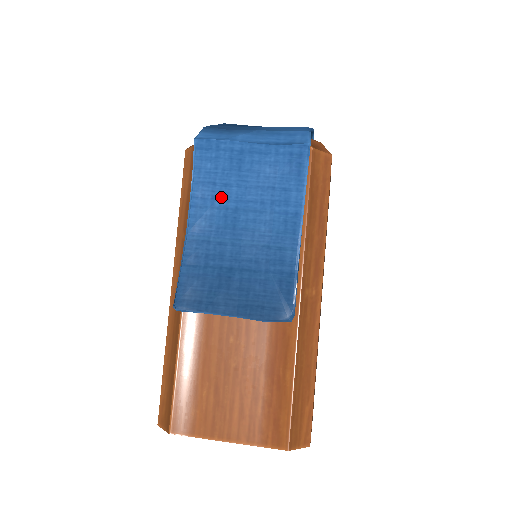
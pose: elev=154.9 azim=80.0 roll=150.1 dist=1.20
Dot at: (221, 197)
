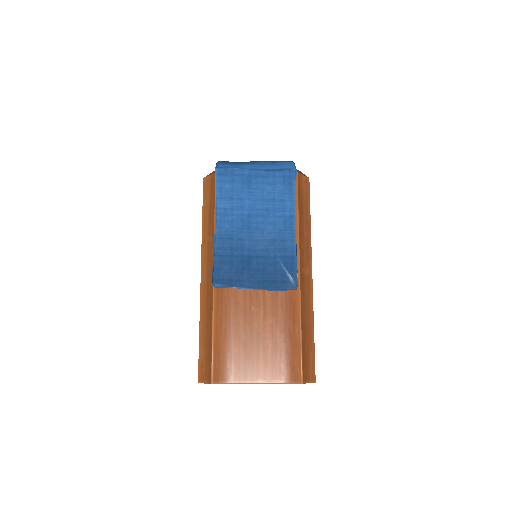
Dot at: (238, 207)
